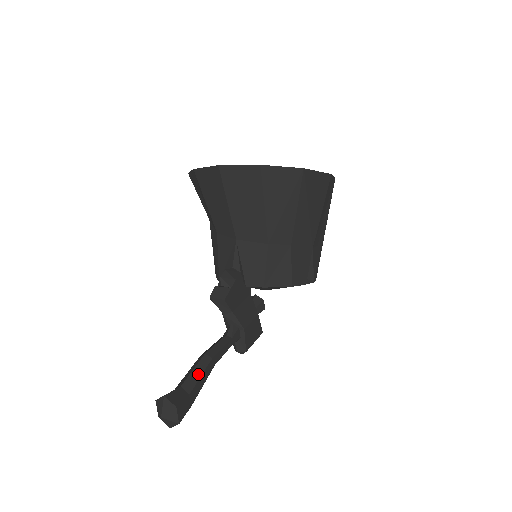
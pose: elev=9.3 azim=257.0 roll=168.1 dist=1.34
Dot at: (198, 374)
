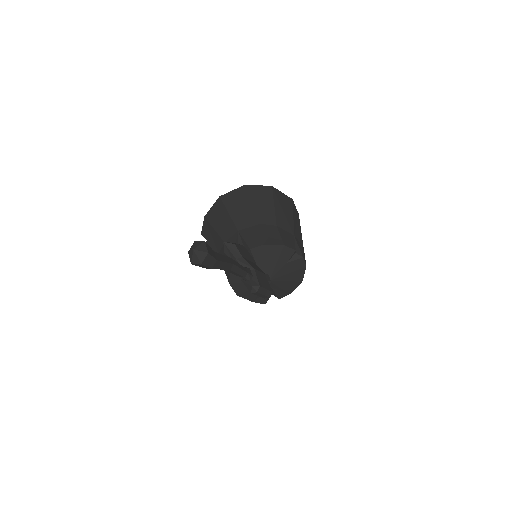
Dot at: occluded
